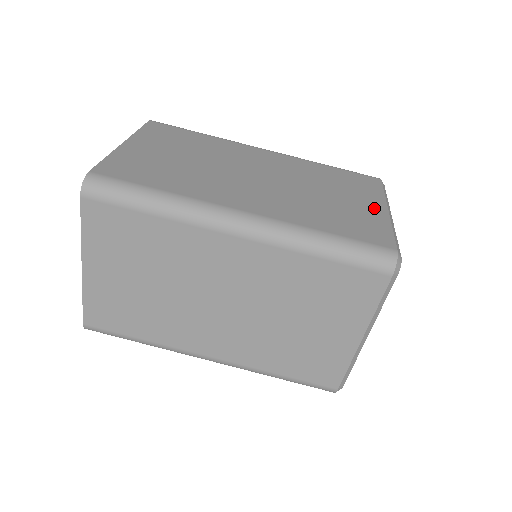
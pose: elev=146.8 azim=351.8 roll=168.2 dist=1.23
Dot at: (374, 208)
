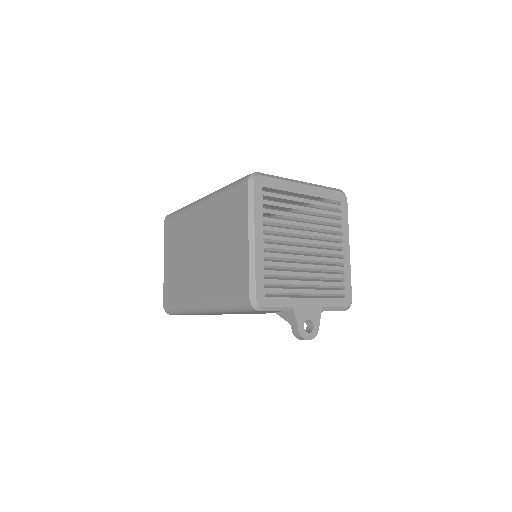
Dot at: occluded
